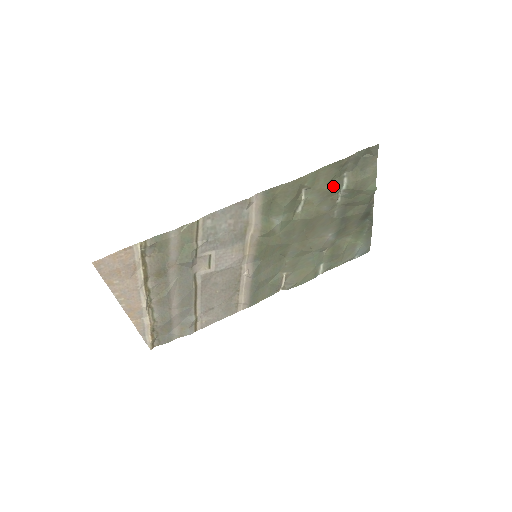
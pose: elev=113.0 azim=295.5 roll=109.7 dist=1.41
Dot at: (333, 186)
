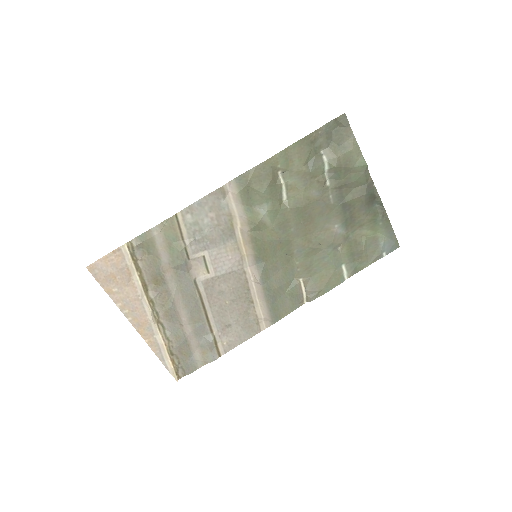
Dot at: (312, 166)
